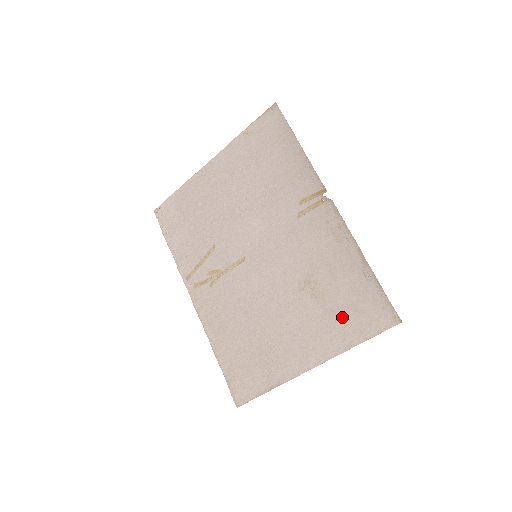
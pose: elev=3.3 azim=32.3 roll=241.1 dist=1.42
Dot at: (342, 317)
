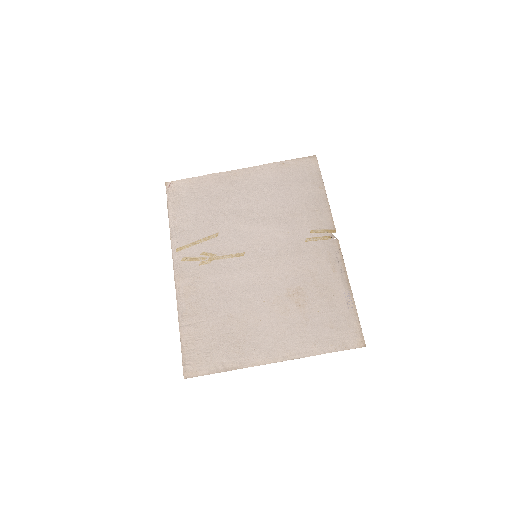
Dot at: (317, 328)
